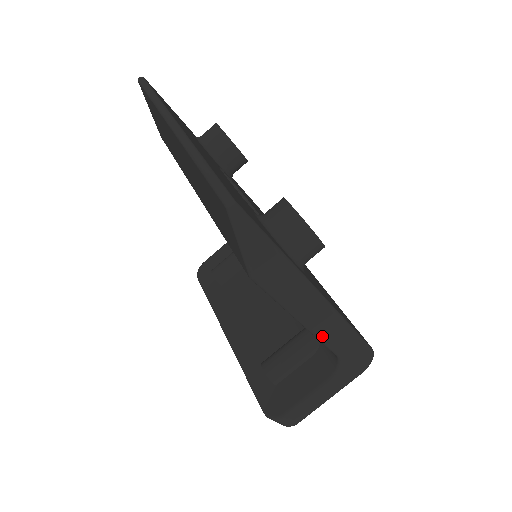
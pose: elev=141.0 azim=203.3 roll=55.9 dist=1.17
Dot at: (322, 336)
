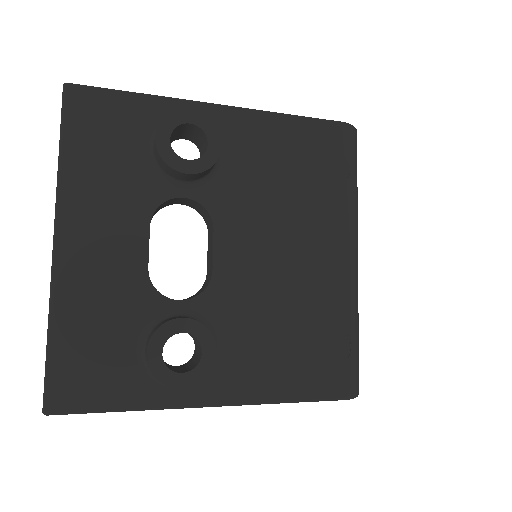
Dot at: occluded
